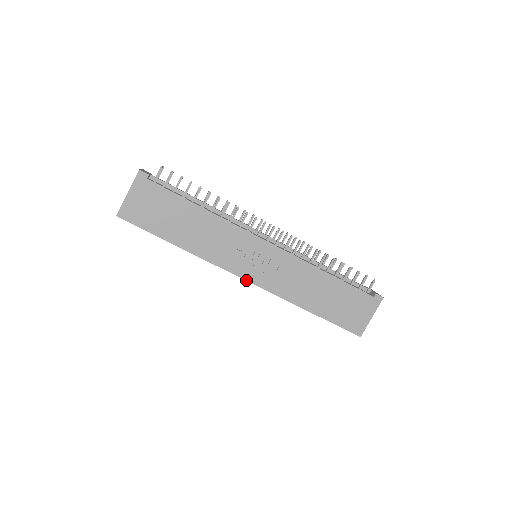
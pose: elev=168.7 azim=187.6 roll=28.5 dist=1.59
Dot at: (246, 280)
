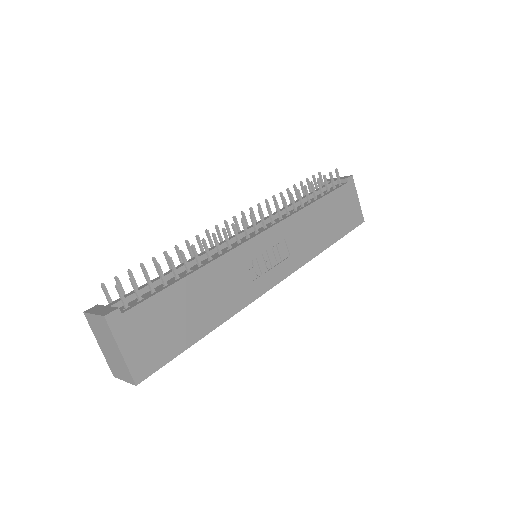
Dot at: (278, 283)
